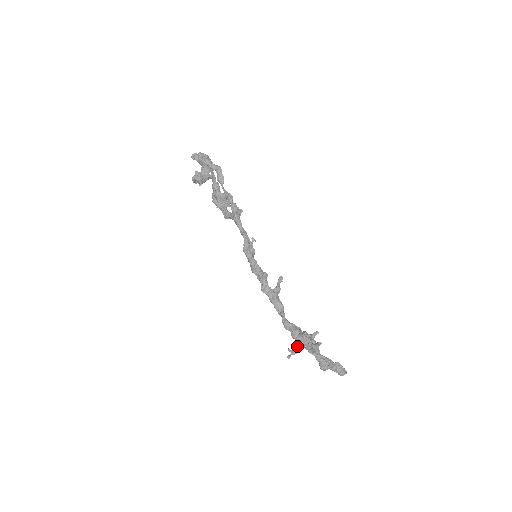
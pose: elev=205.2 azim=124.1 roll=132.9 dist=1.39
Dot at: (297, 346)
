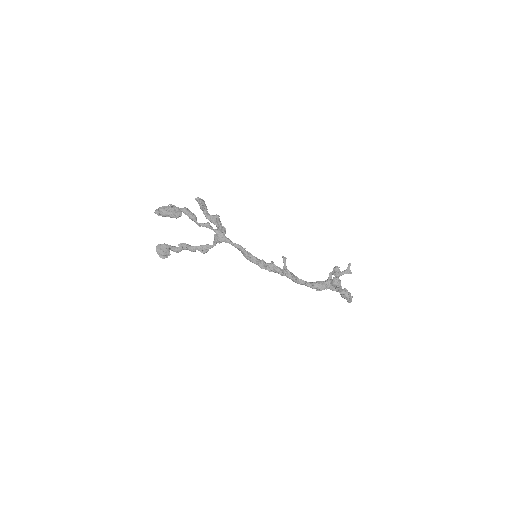
Dot at: (334, 285)
